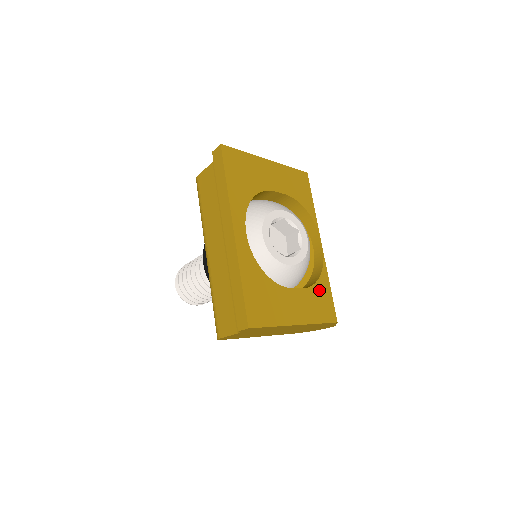
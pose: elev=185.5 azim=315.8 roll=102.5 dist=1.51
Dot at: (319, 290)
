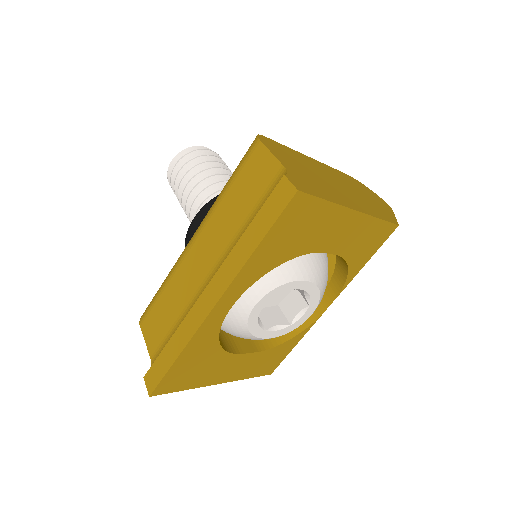
Dot at: (278, 350)
